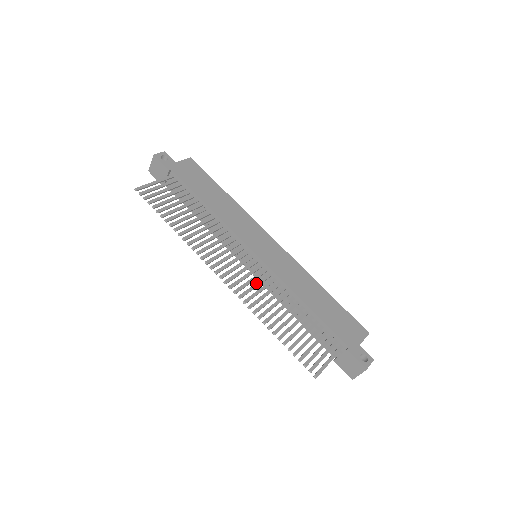
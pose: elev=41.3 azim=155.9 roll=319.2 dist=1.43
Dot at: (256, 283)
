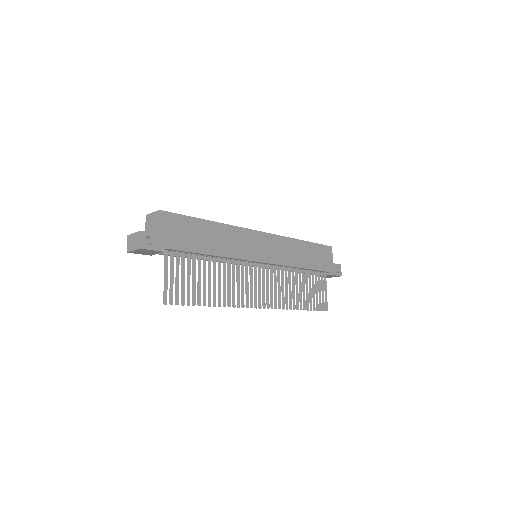
Dot at: (275, 285)
